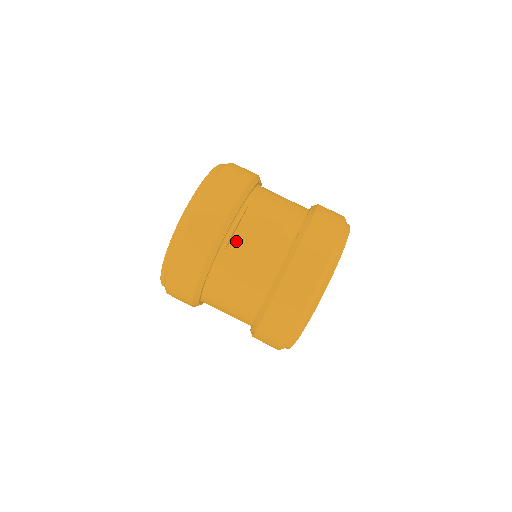
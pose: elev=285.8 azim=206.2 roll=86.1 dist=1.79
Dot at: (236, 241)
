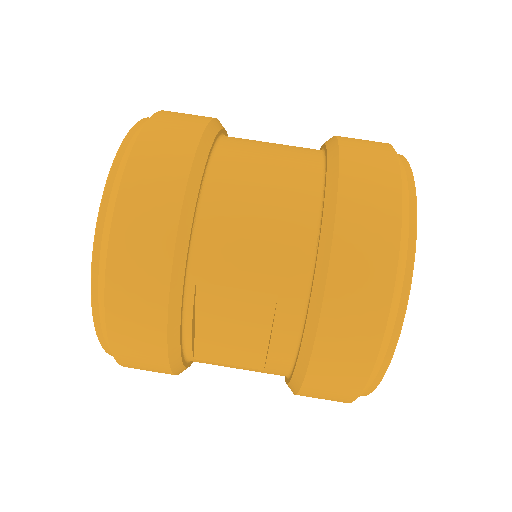
Dot at: (204, 340)
